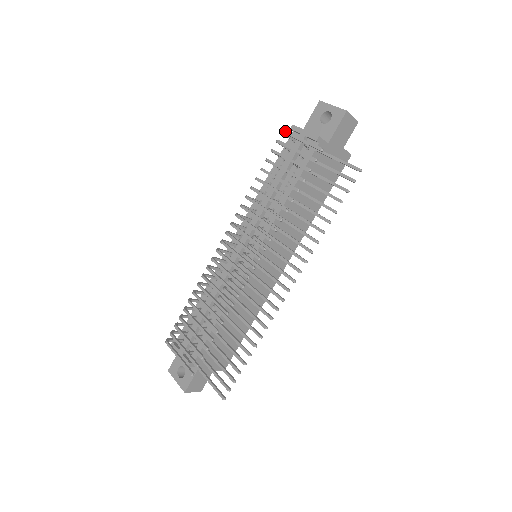
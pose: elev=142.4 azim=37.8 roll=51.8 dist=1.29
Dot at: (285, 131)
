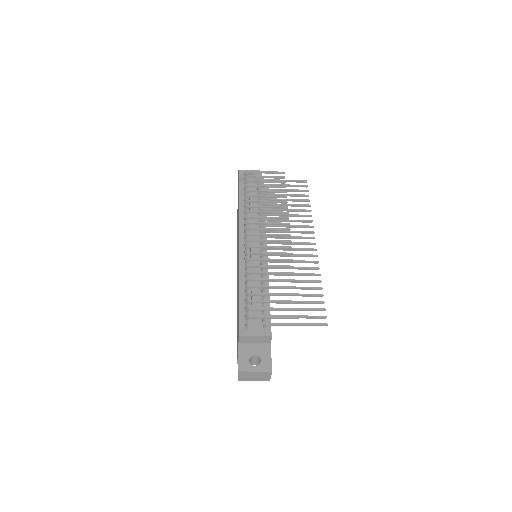
Dot at: occluded
